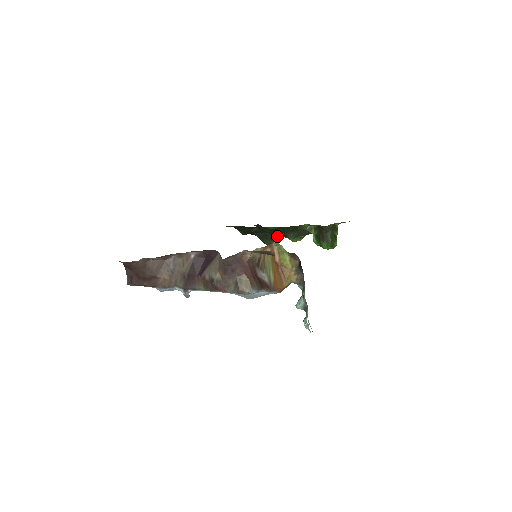
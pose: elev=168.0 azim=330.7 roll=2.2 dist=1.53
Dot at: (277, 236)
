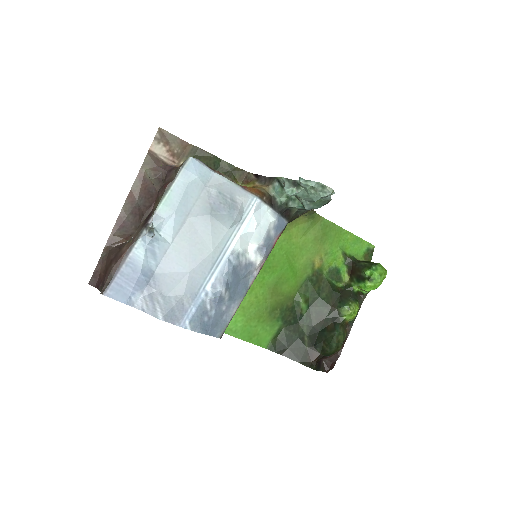
Dot at: (332, 324)
